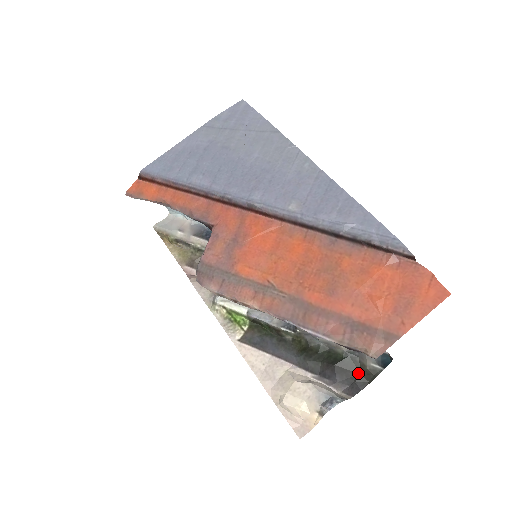
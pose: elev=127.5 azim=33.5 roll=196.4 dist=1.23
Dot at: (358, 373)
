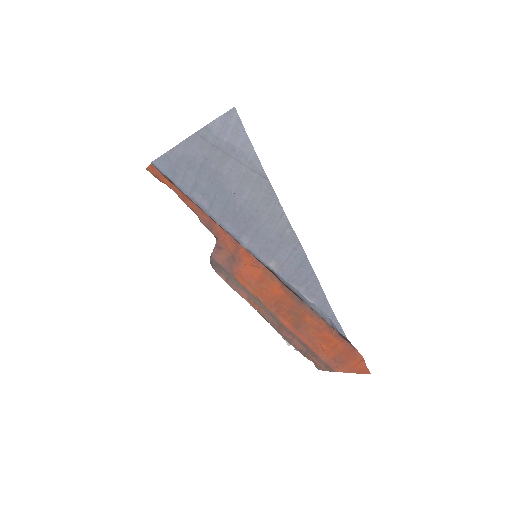
Dot at: occluded
